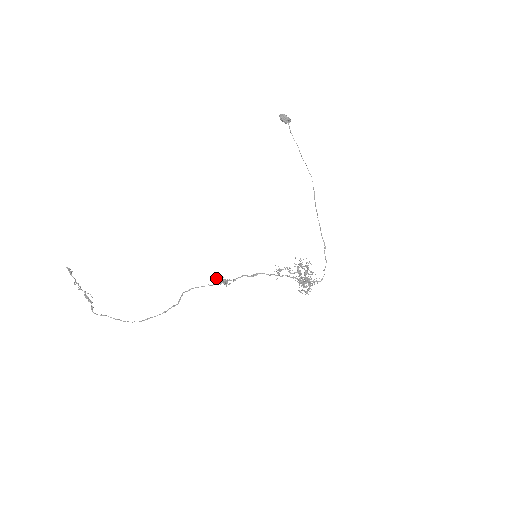
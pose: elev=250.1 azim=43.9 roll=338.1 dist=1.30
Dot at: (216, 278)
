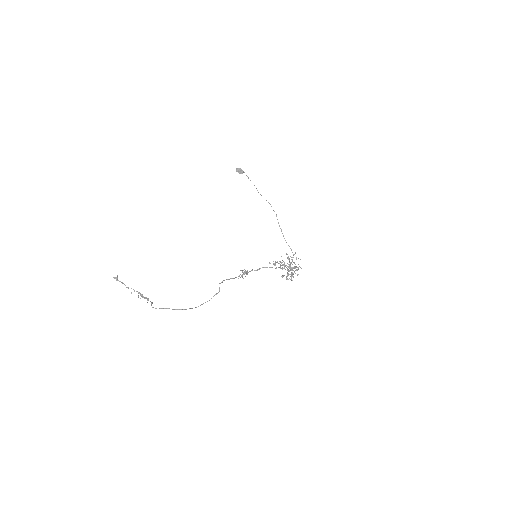
Dot at: (240, 270)
